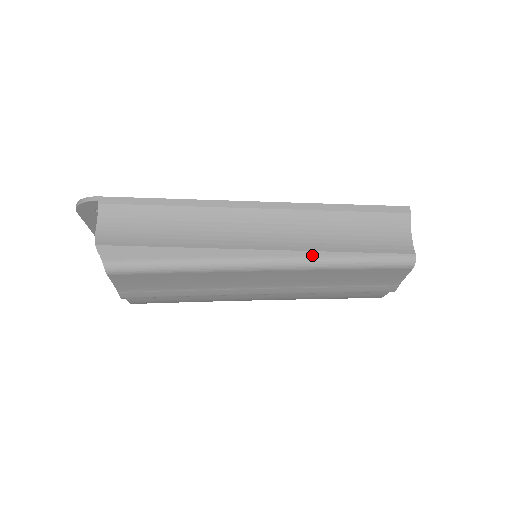
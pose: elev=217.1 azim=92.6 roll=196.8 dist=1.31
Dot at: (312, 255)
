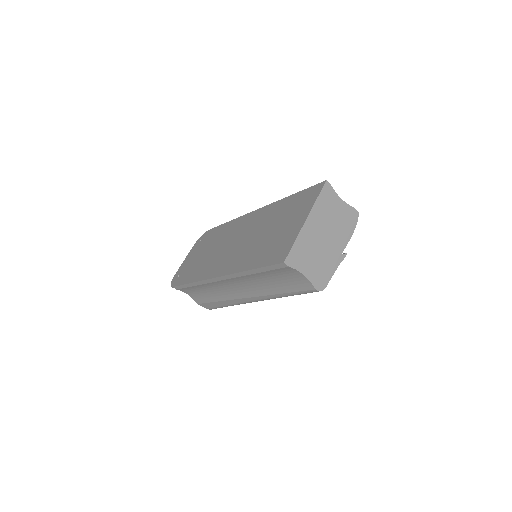
Dot at: (267, 298)
